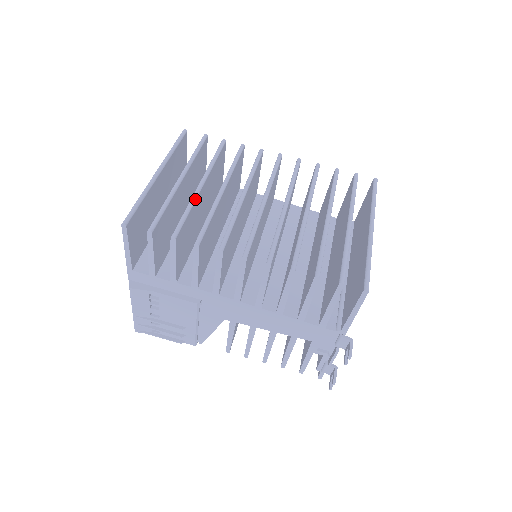
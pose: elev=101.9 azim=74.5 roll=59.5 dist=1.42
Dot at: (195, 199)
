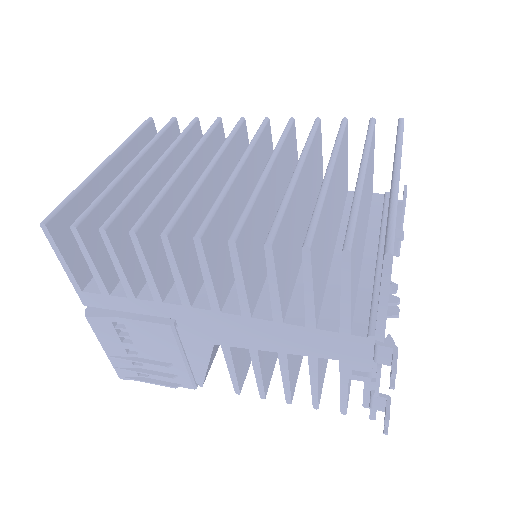
Dot at: (143, 182)
